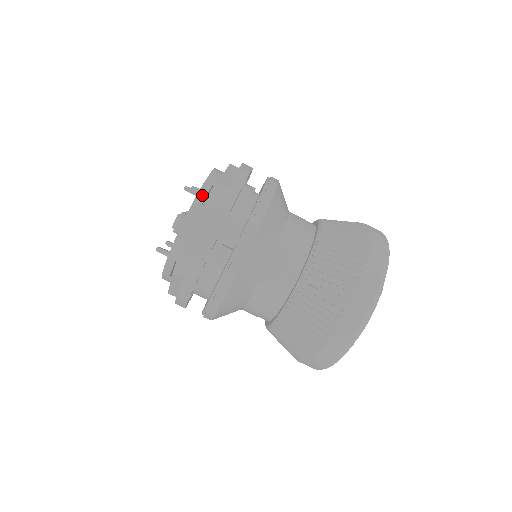
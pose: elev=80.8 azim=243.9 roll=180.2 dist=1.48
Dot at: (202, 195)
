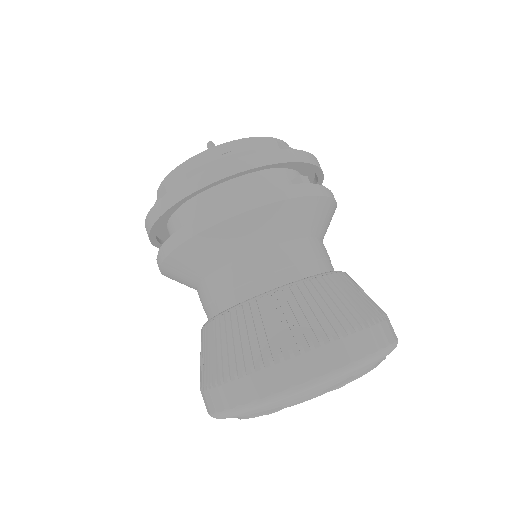
Dot at: occluded
